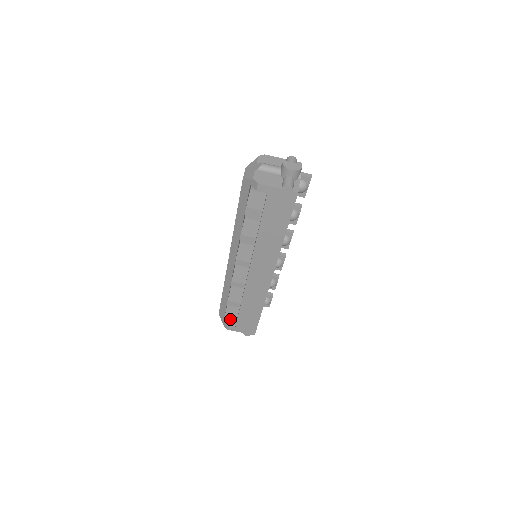
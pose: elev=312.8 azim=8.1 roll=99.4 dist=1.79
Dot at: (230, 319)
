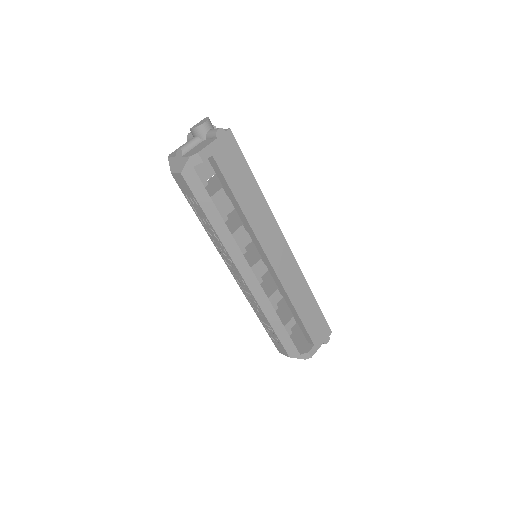
Dot at: (302, 348)
